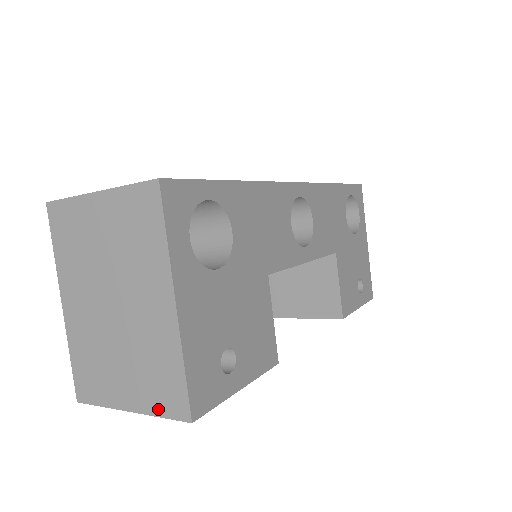
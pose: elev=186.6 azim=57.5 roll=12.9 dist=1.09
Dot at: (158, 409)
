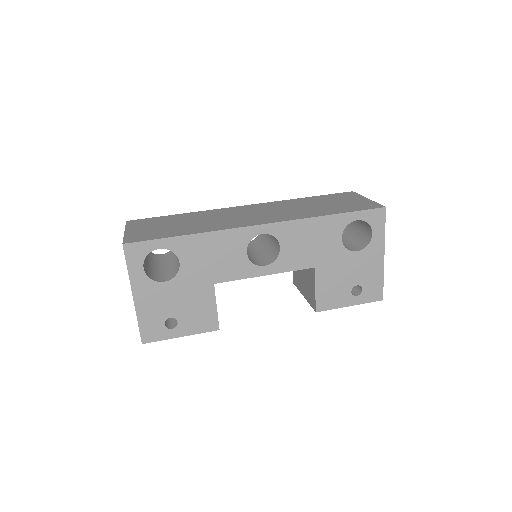
Dot at: occluded
